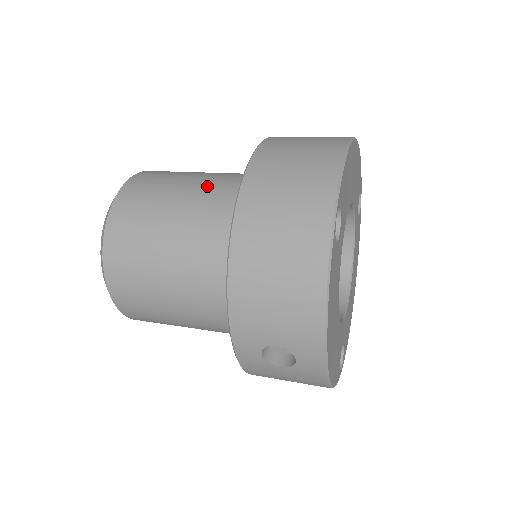
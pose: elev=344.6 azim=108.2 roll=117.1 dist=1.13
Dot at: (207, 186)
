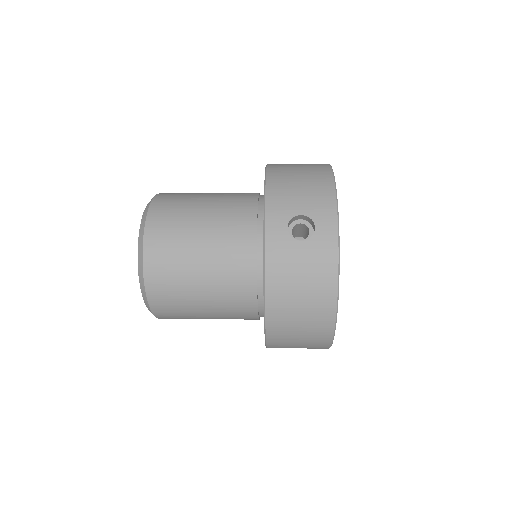
Dot at: occluded
